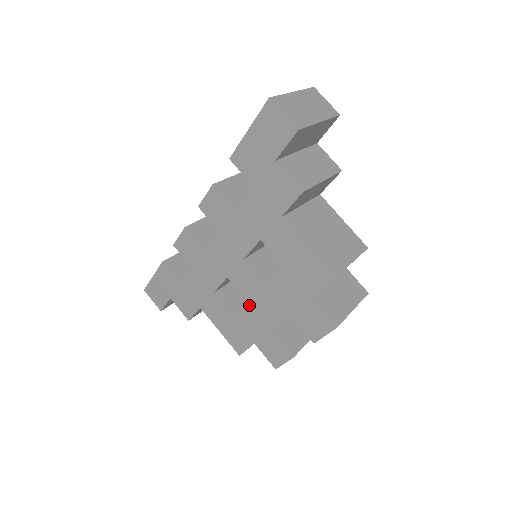
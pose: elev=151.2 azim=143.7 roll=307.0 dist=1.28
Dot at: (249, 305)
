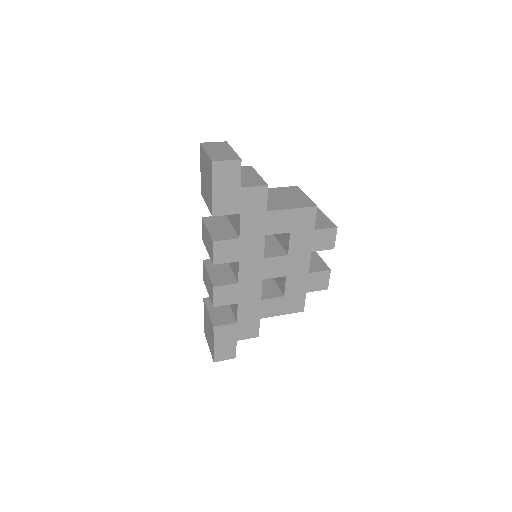
Dot at: (287, 277)
